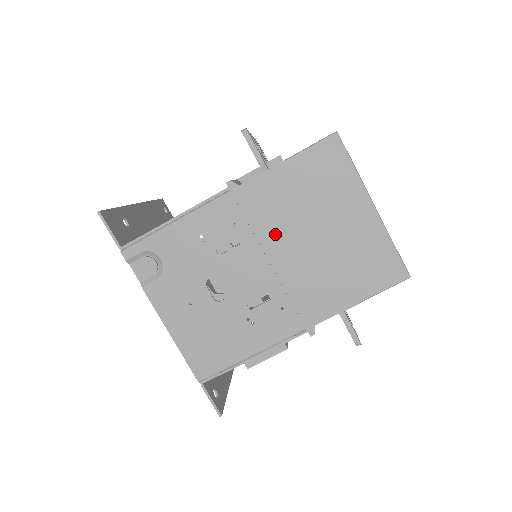
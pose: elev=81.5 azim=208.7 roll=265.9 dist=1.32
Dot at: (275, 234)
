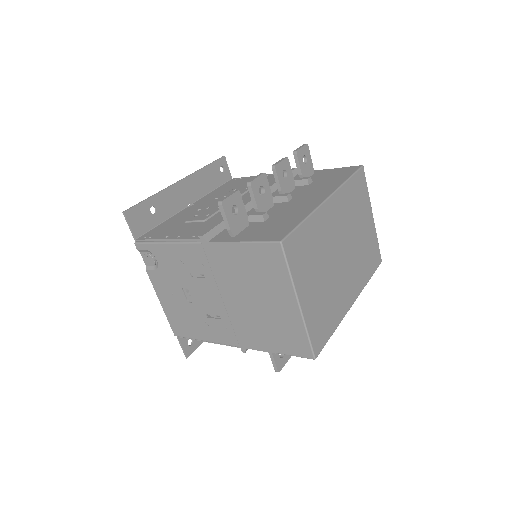
Dot at: (228, 284)
